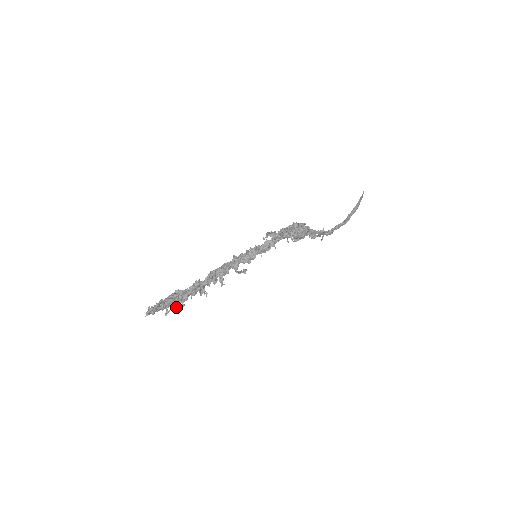
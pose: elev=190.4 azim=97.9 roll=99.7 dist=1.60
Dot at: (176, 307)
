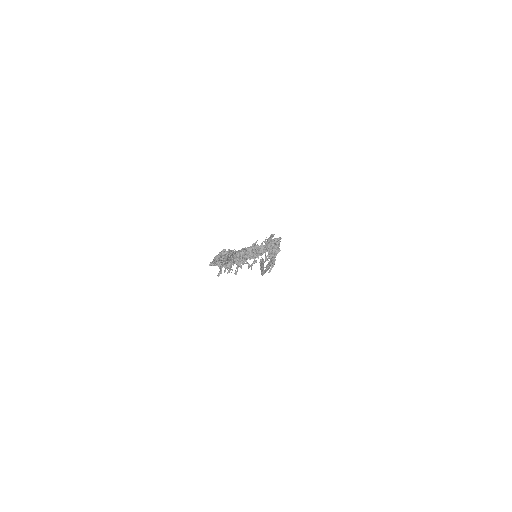
Dot at: (227, 269)
